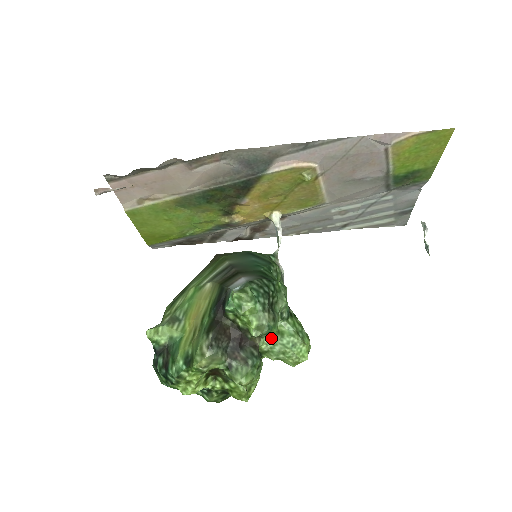
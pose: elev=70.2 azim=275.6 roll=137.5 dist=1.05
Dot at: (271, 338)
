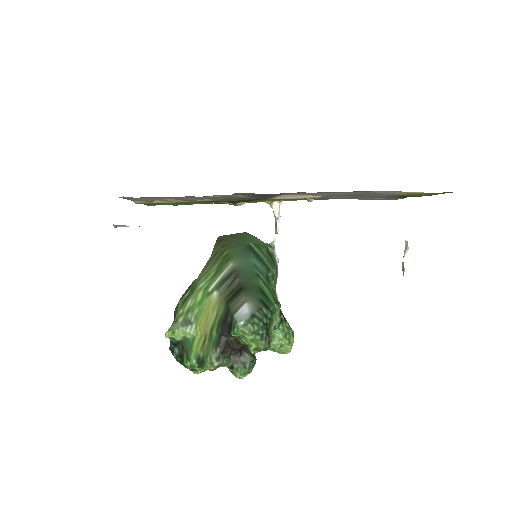
Dot at: occluded
